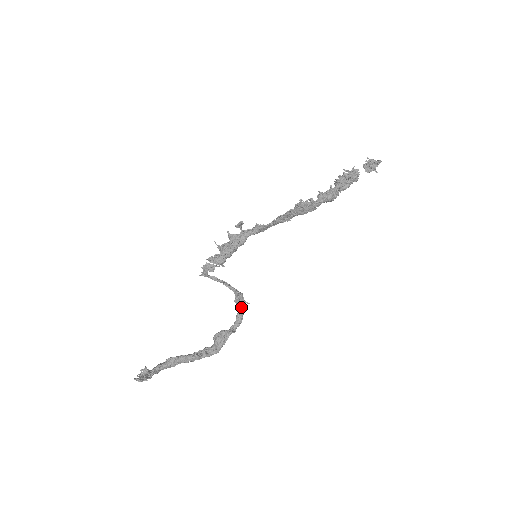
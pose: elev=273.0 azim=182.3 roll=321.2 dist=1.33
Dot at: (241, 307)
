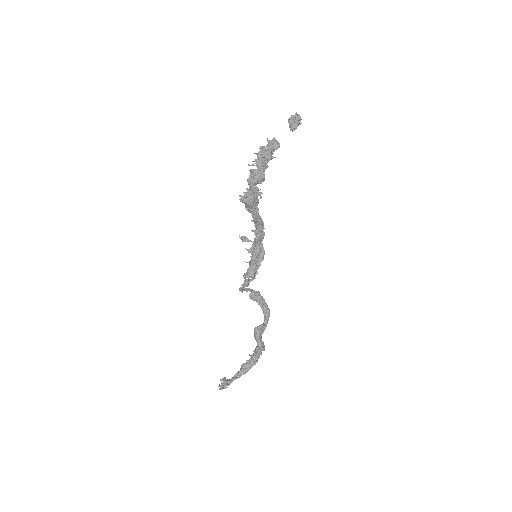
Dot at: (260, 302)
